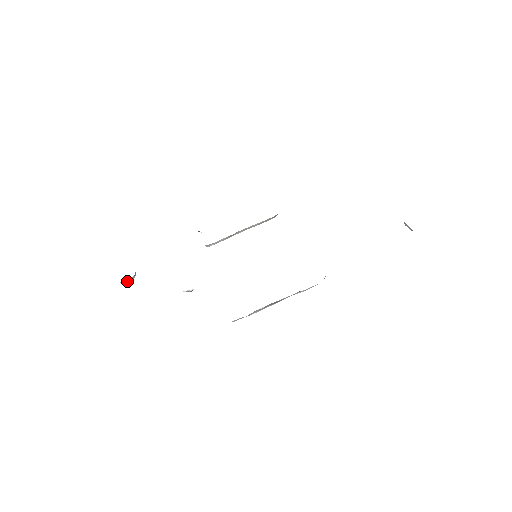
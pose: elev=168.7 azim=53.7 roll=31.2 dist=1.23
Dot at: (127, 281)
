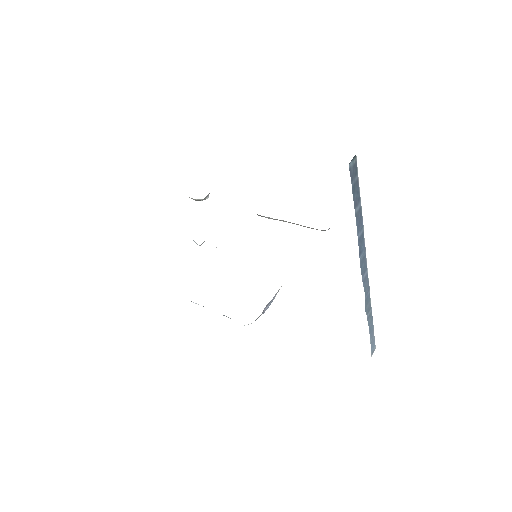
Dot at: (195, 200)
